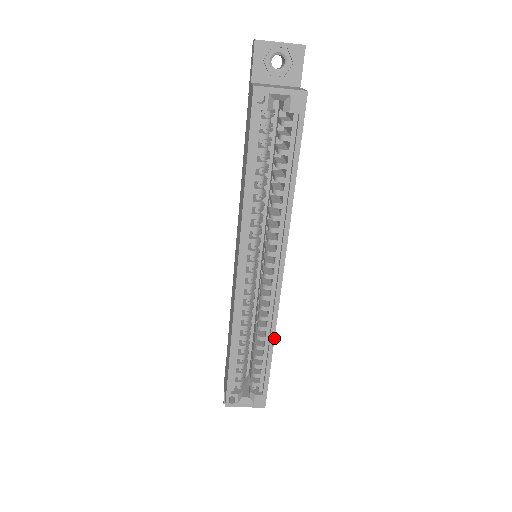
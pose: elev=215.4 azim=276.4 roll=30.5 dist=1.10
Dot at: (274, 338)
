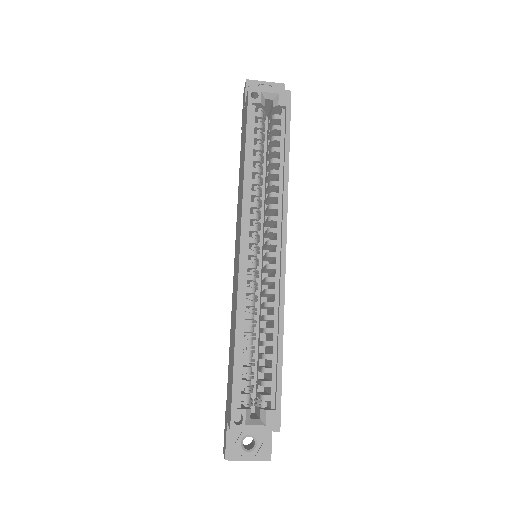
Dot at: (283, 325)
